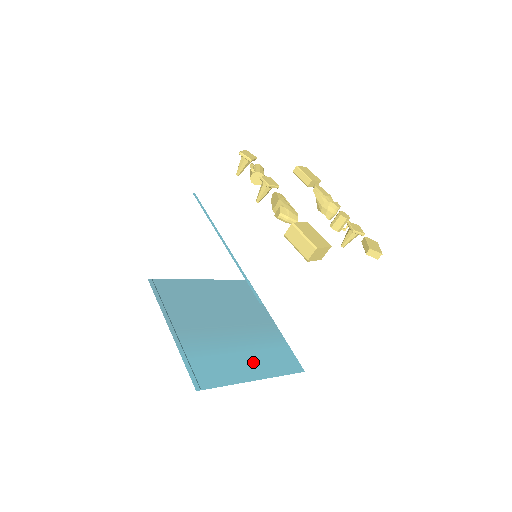
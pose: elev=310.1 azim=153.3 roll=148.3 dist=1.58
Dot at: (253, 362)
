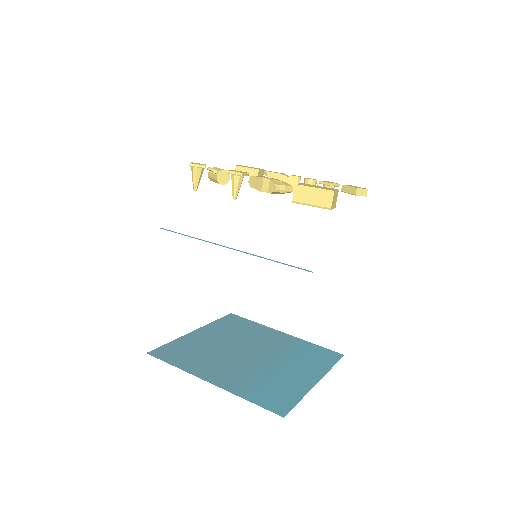
Dot at: (301, 370)
